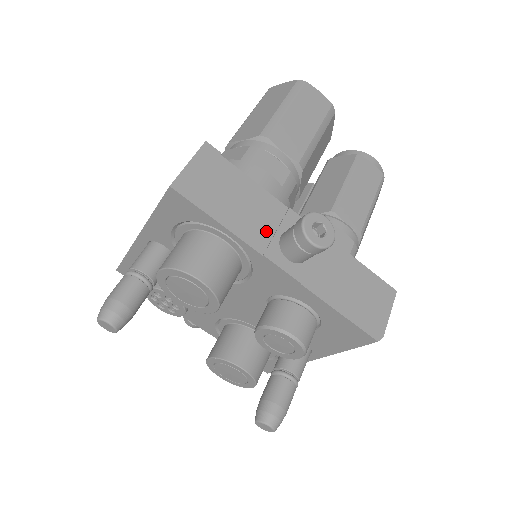
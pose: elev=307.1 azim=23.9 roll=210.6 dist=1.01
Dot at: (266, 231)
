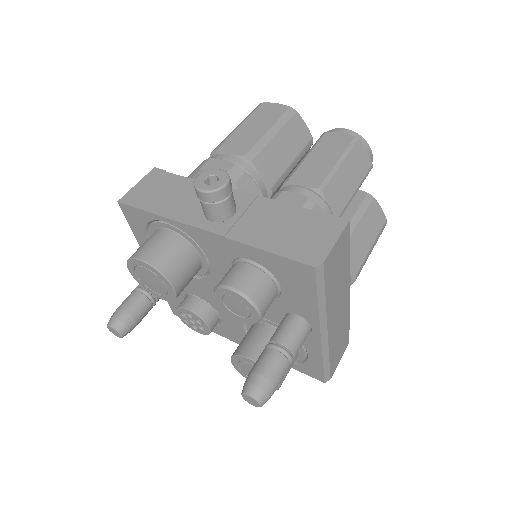
Dot at: (196, 208)
